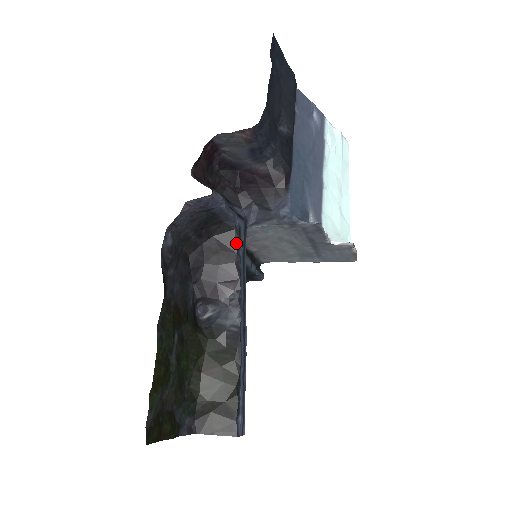
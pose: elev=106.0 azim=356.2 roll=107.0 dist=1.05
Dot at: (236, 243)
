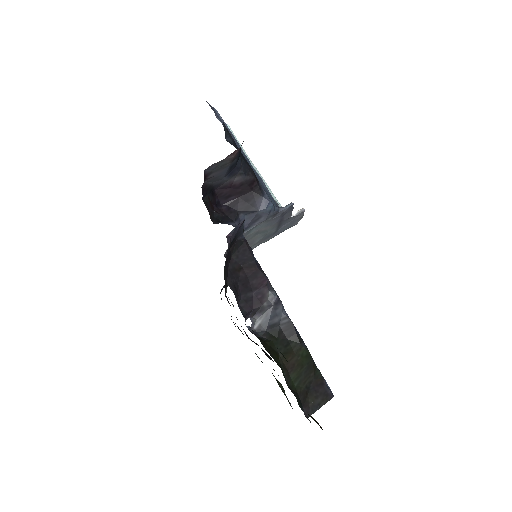
Dot at: (250, 252)
